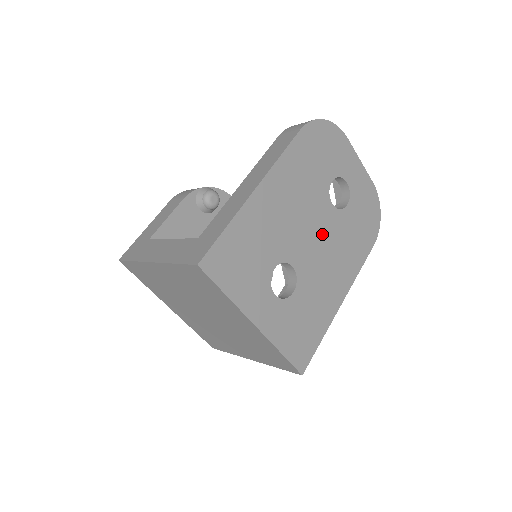
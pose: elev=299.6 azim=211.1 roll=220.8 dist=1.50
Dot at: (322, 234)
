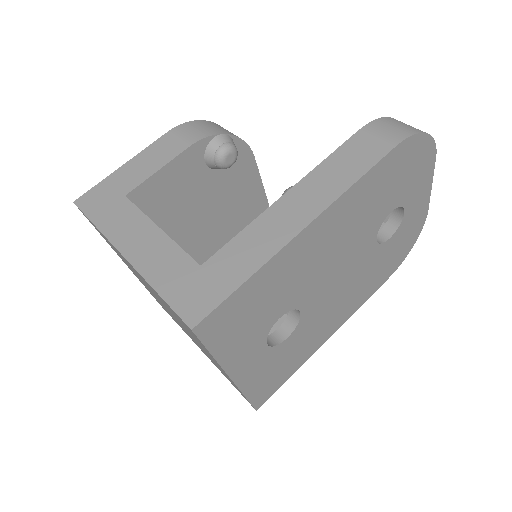
Dot at: (348, 273)
